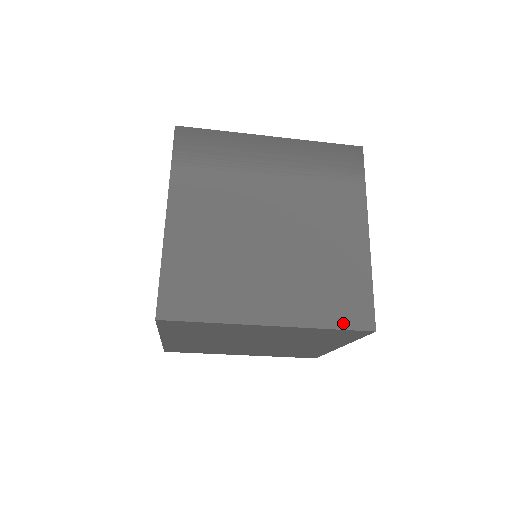
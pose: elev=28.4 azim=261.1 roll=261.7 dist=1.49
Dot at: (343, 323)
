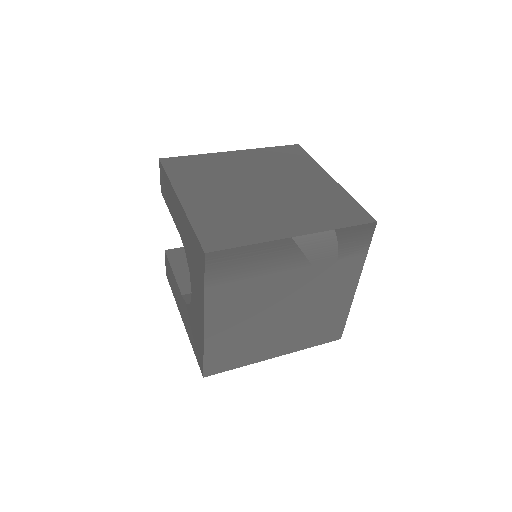
Dot at: (322, 342)
